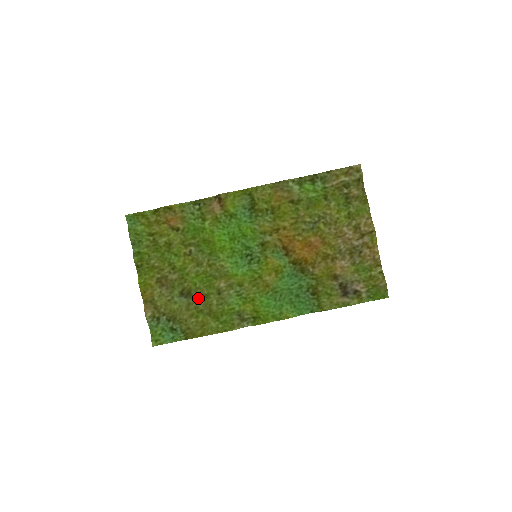
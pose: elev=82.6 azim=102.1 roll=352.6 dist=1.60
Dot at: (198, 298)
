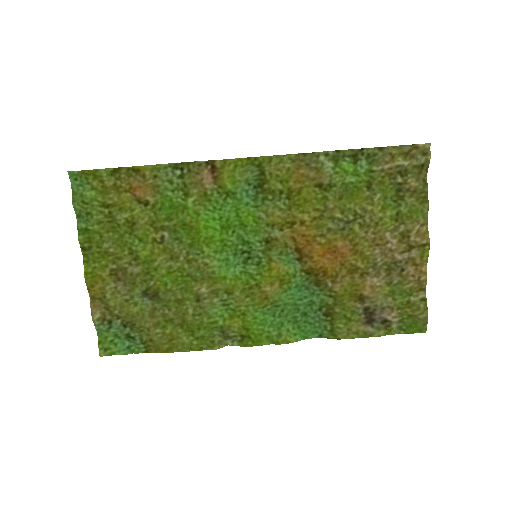
Dot at: (168, 303)
